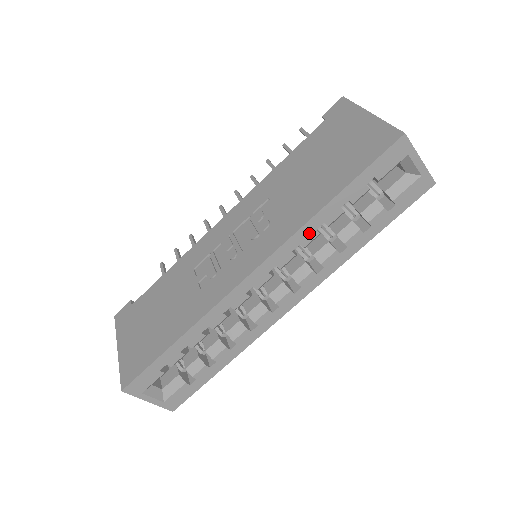
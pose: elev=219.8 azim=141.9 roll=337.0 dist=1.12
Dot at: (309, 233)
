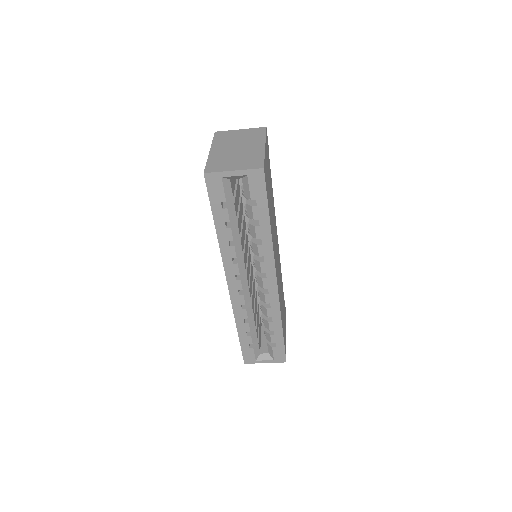
Dot at: (228, 250)
